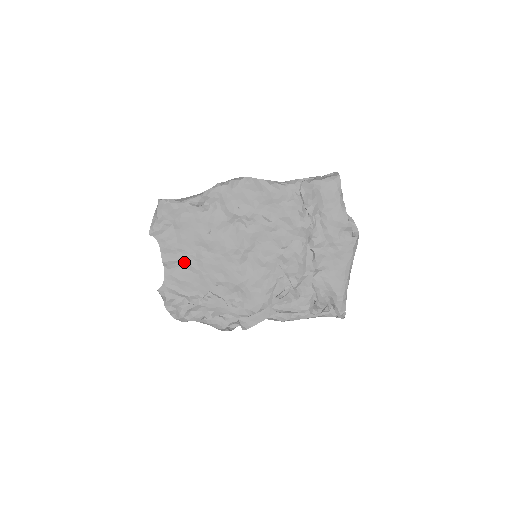
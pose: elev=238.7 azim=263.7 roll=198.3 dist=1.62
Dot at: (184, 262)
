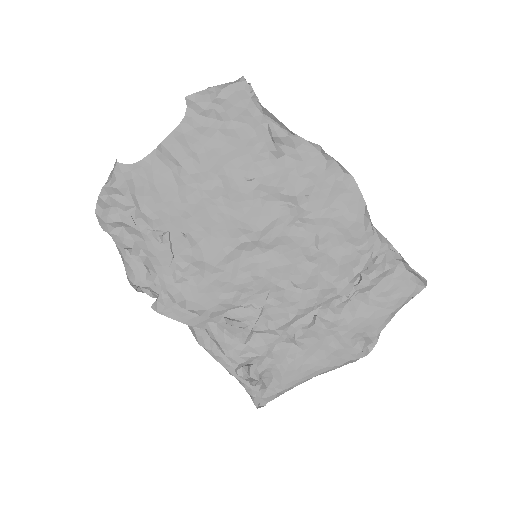
Dot at: (184, 173)
